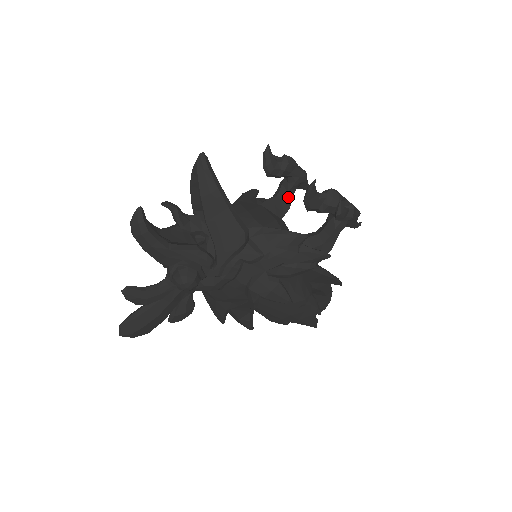
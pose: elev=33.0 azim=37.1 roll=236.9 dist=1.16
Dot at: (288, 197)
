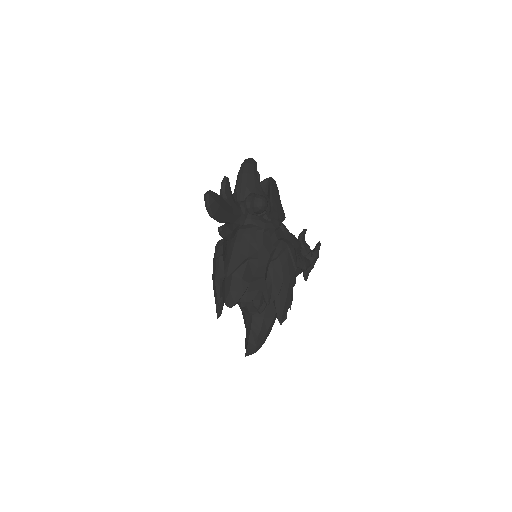
Dot at: occluded
